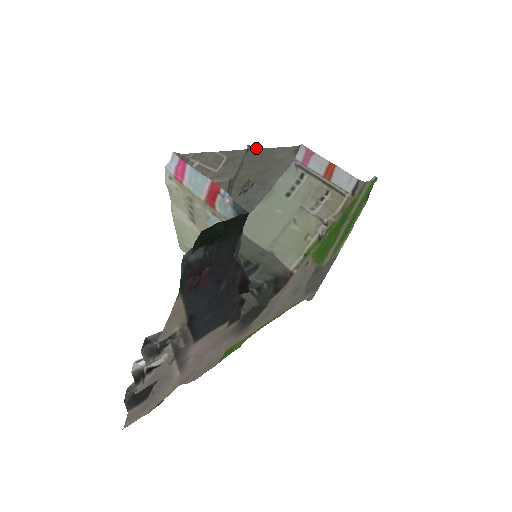
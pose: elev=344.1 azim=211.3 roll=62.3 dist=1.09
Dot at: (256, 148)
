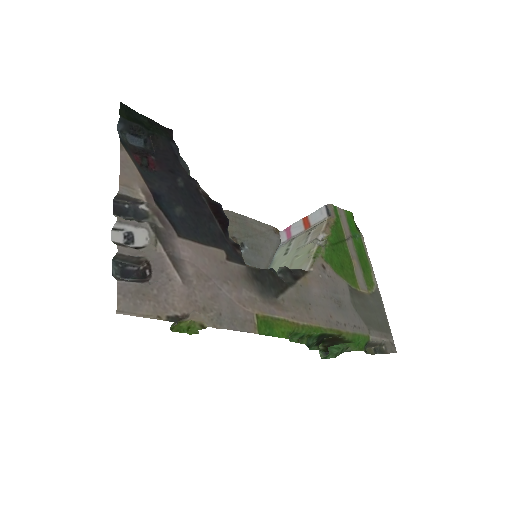
Dot at: (224, 211)
